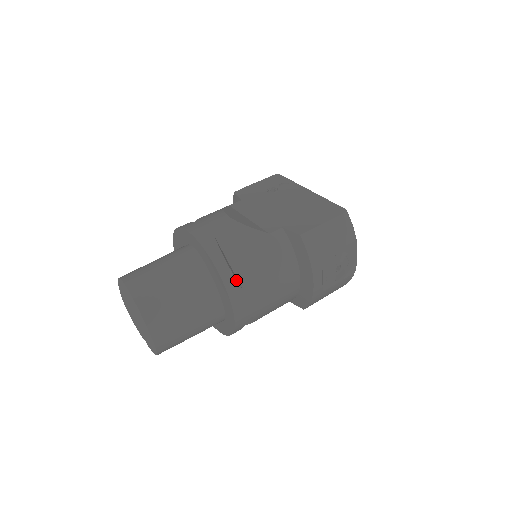
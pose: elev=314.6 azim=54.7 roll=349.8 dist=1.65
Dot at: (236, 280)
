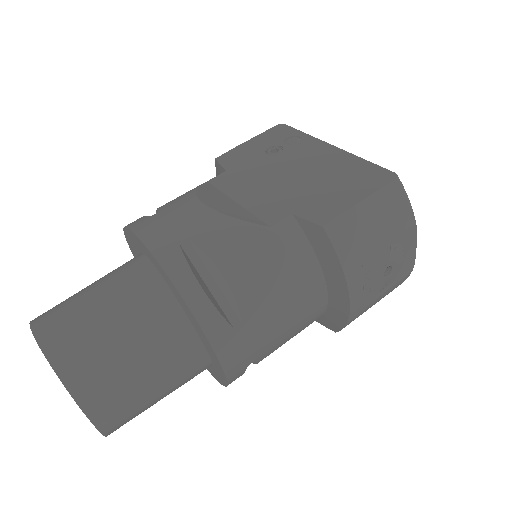
Dot at: (219, 313)
